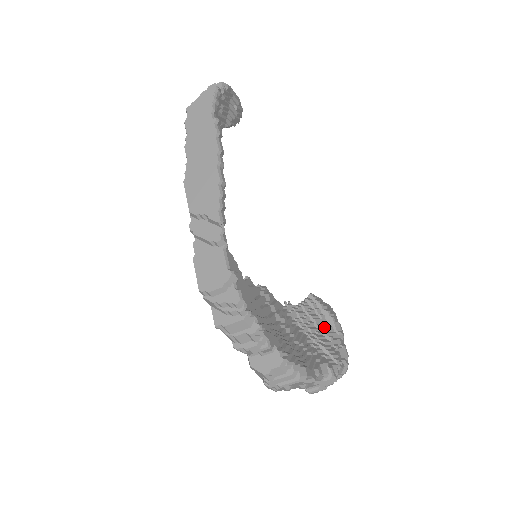
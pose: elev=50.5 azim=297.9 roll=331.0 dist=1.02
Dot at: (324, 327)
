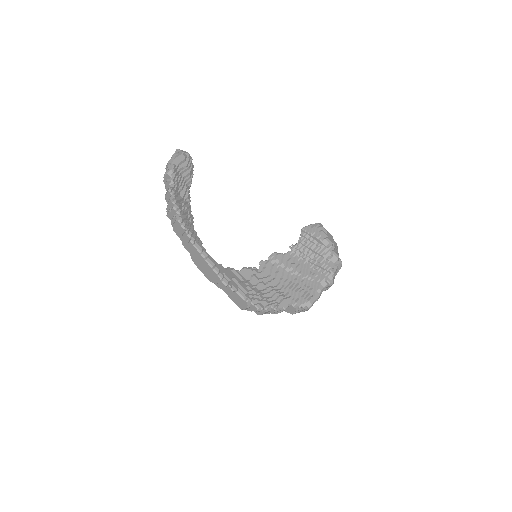
Dot at: (318, 249)
